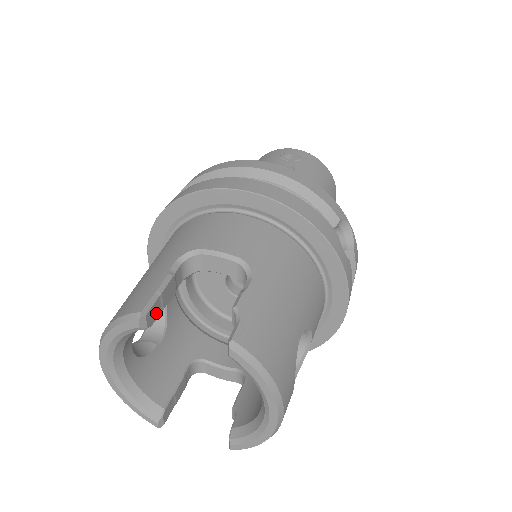
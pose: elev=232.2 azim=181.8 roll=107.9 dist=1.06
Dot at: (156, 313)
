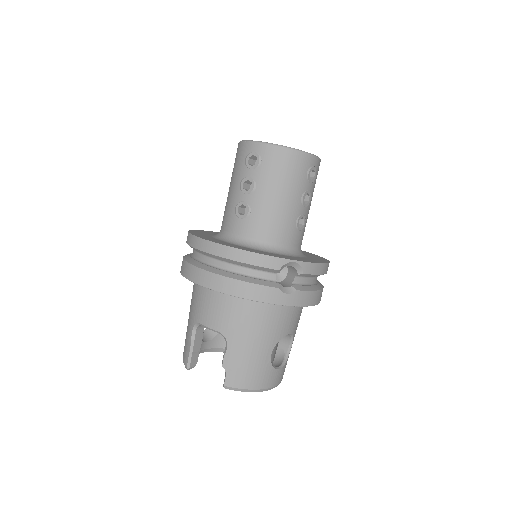
Dot at: (196, 357)
